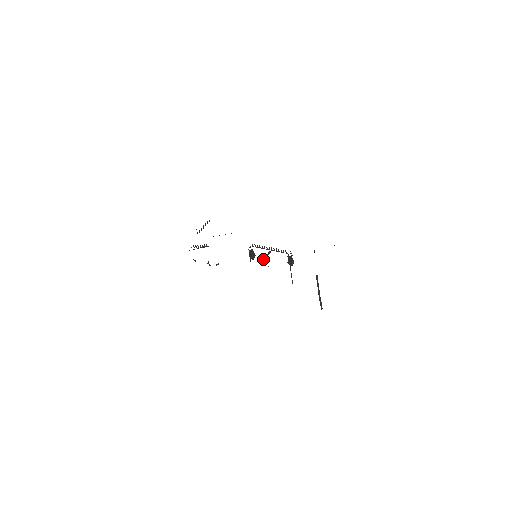
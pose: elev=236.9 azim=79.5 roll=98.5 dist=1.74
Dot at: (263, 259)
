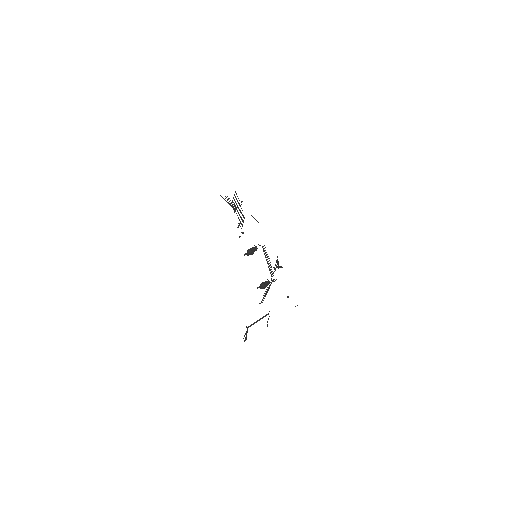
Dot at: occluded
